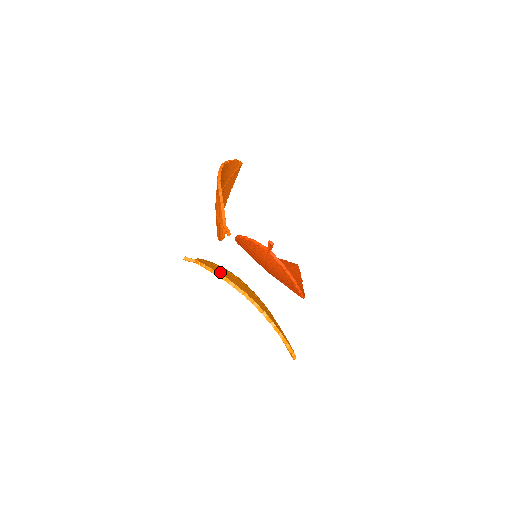
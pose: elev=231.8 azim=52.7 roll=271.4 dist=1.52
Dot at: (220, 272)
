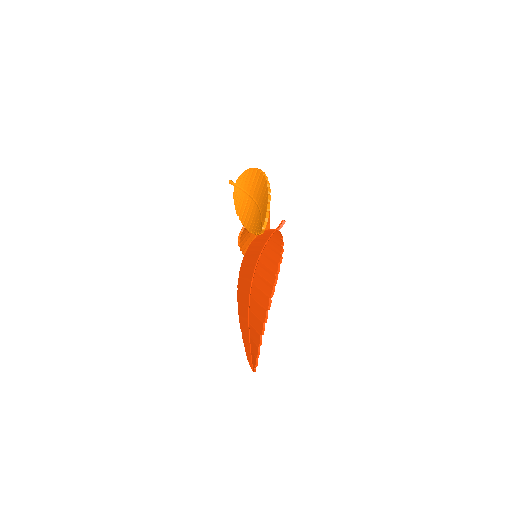
Dot at: occluded
